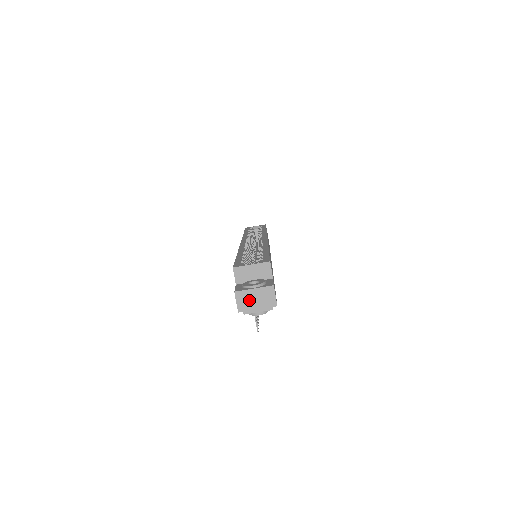
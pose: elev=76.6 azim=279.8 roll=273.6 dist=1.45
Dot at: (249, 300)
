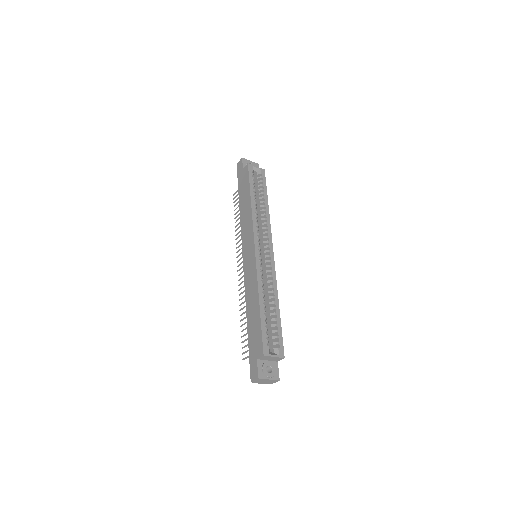
Dot at: (262, 381)
